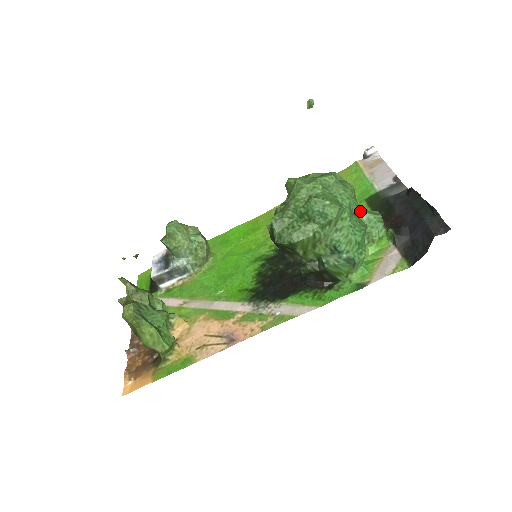
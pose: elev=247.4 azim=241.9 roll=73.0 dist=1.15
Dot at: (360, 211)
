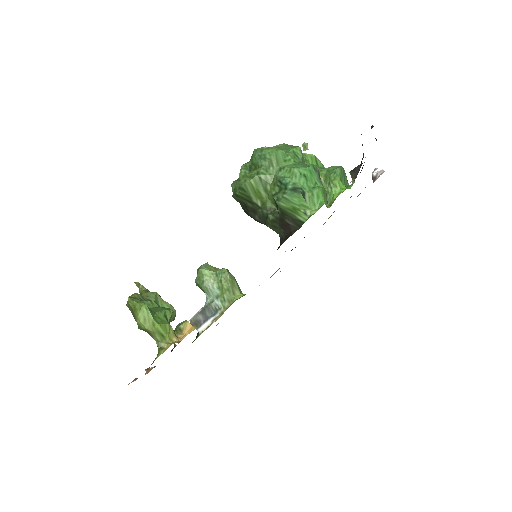
Dot at: (321, 169)
